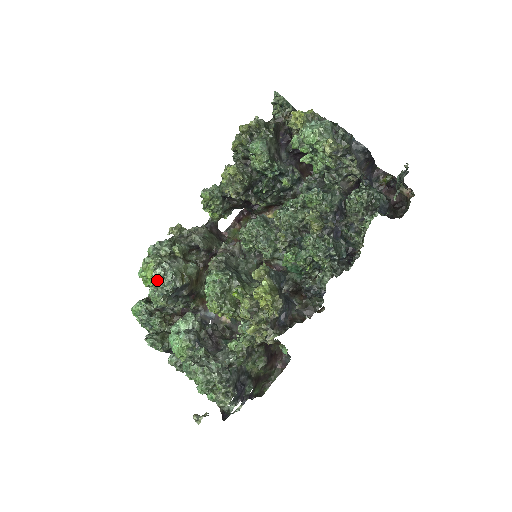
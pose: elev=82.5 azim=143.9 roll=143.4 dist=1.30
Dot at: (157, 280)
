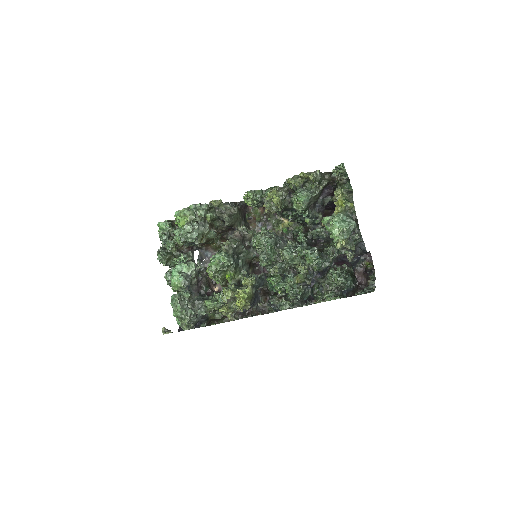
Dot at: (185, 231)
